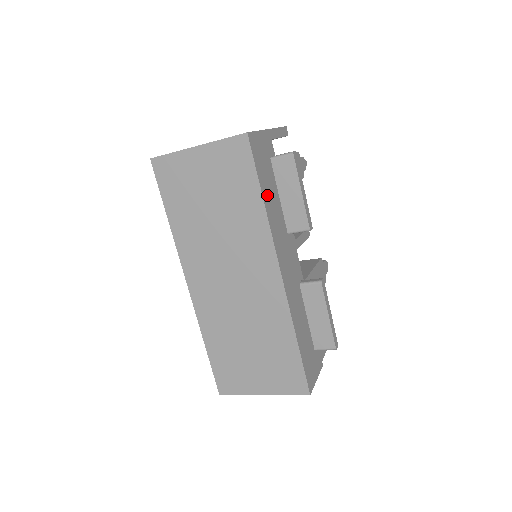
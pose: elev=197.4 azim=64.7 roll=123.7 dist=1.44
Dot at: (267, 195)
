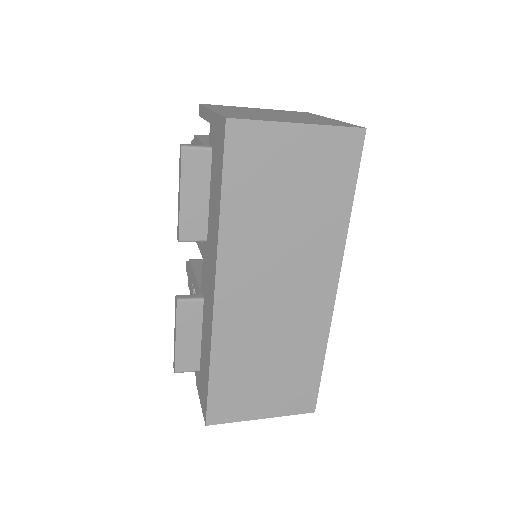
Dot at: occluded
